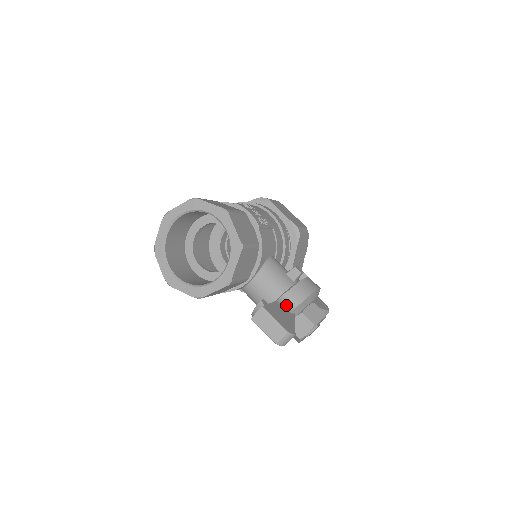
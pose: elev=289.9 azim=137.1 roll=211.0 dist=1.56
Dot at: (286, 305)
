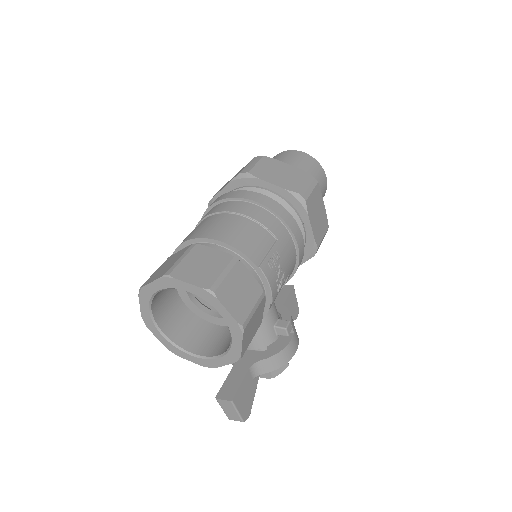
Dot at: (257, 371)
